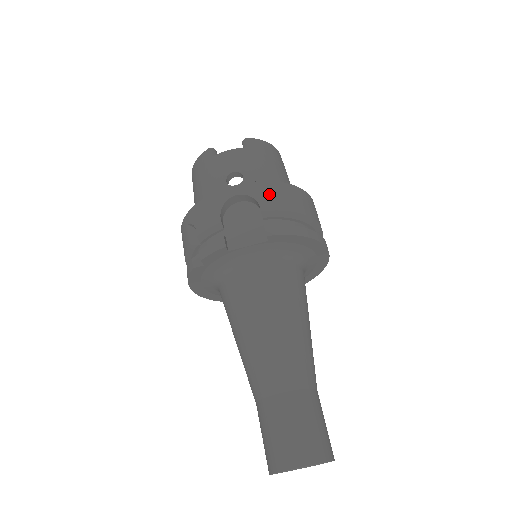
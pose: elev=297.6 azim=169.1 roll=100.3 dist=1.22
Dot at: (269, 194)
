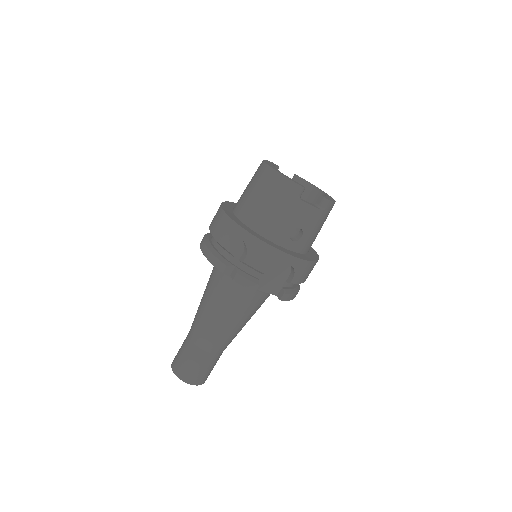
Dot at: (304, 271)
